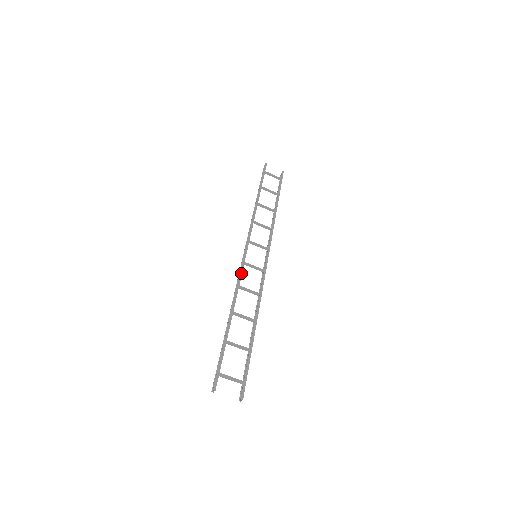
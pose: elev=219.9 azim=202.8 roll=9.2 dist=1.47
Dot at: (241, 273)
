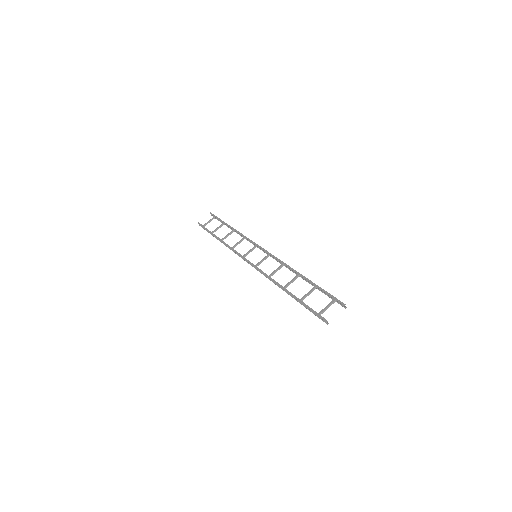
Dot at: (261, 271)
